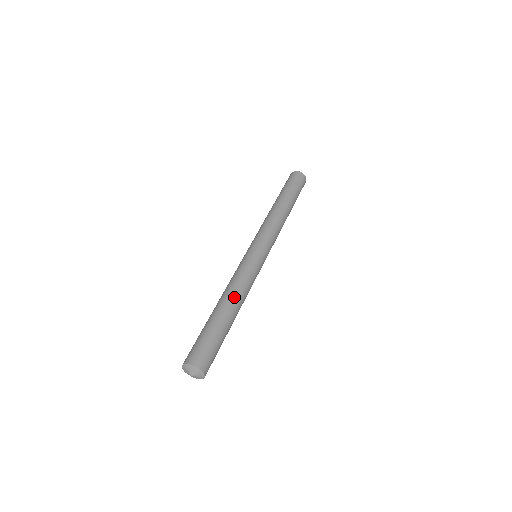
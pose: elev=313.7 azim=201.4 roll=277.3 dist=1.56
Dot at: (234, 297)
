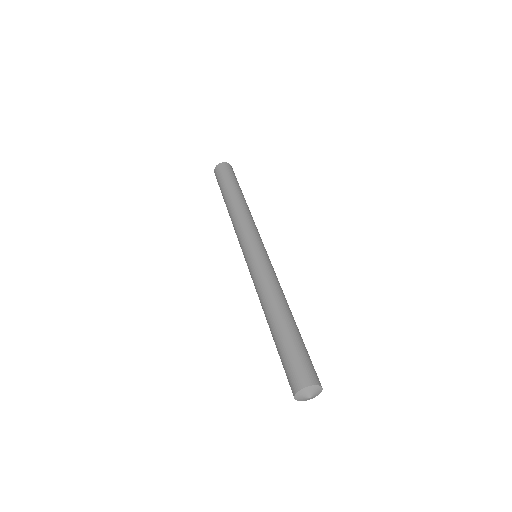
Dot at: (275, 302)
